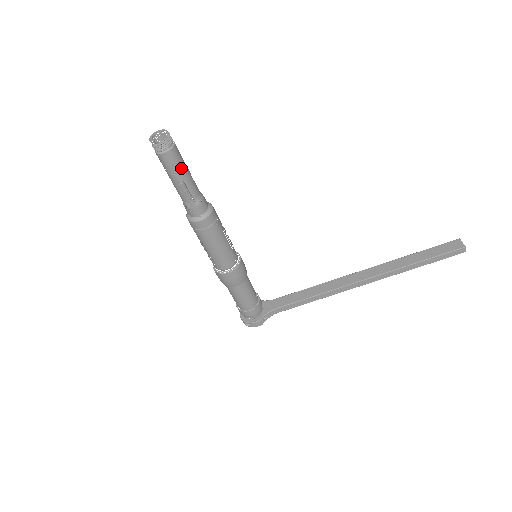
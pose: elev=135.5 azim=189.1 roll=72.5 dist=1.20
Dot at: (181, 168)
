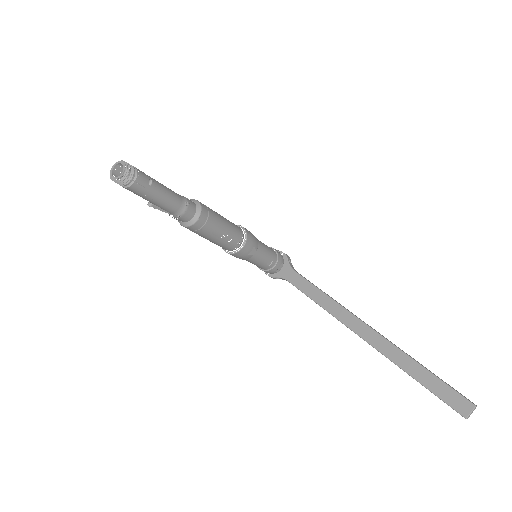
Dot at: (146, 197)
